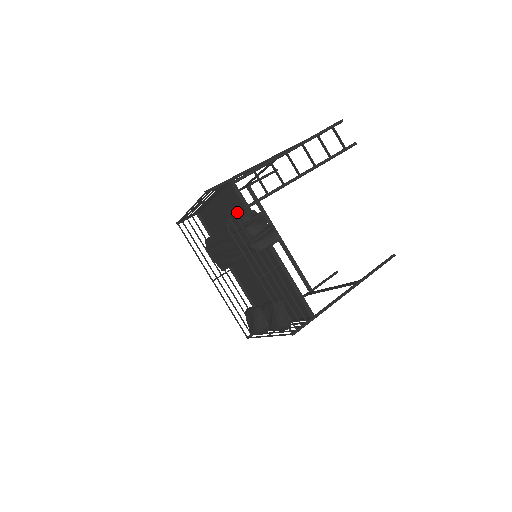
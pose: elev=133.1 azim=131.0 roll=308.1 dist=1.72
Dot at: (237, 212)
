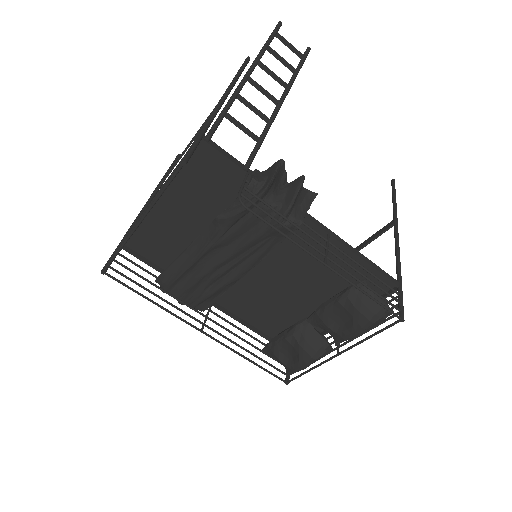
Dot at: (219, 192)
